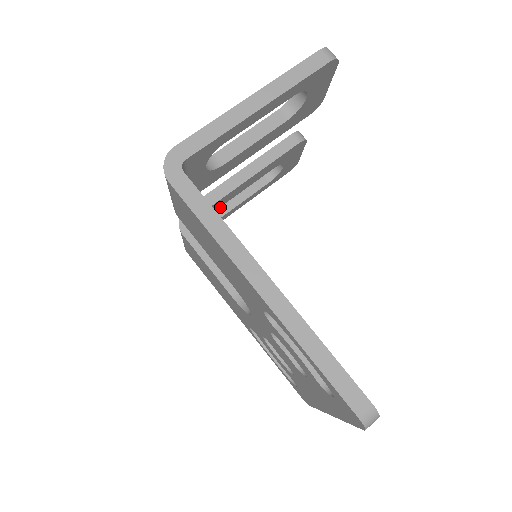
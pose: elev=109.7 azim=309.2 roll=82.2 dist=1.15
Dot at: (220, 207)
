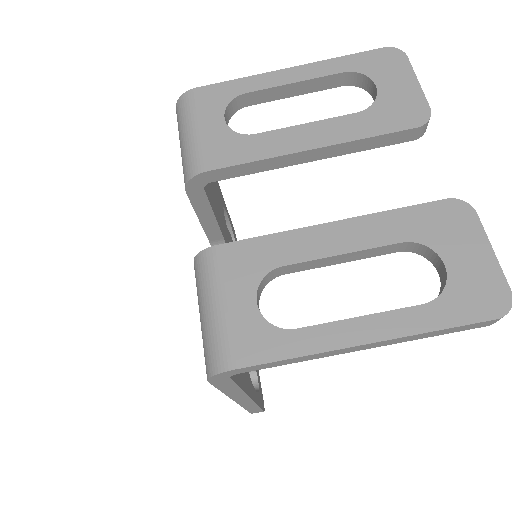
Dot at: (254, 94)
